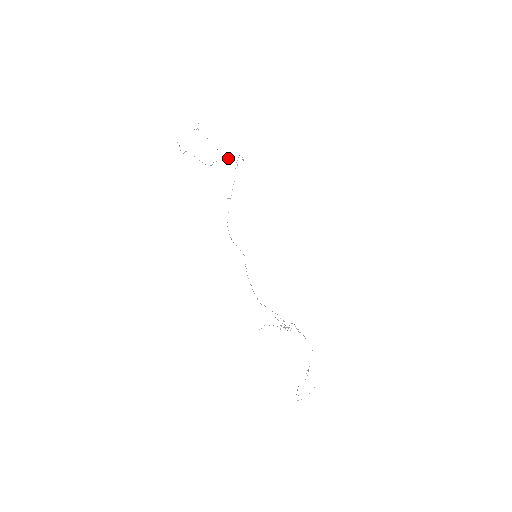
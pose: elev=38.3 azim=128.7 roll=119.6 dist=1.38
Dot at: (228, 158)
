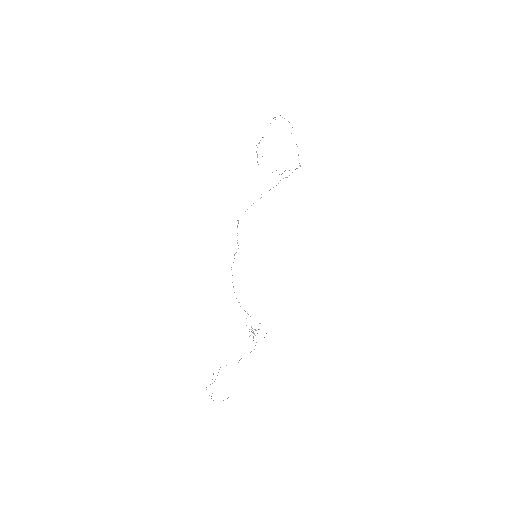
Dot at: occluded
